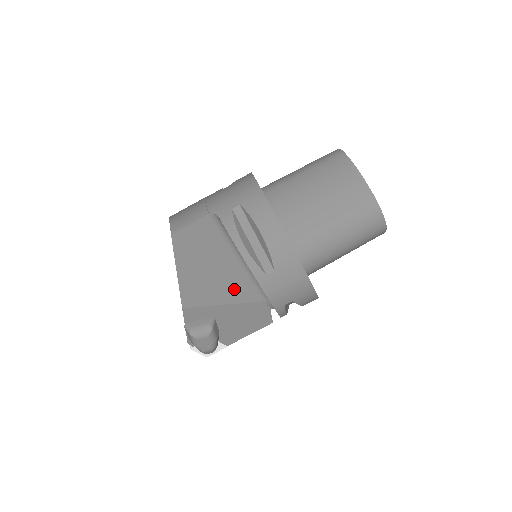
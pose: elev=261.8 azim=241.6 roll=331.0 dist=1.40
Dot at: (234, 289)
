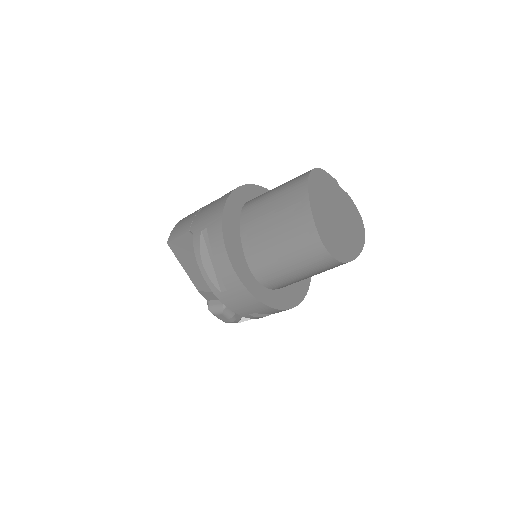
Dot at: occluded
